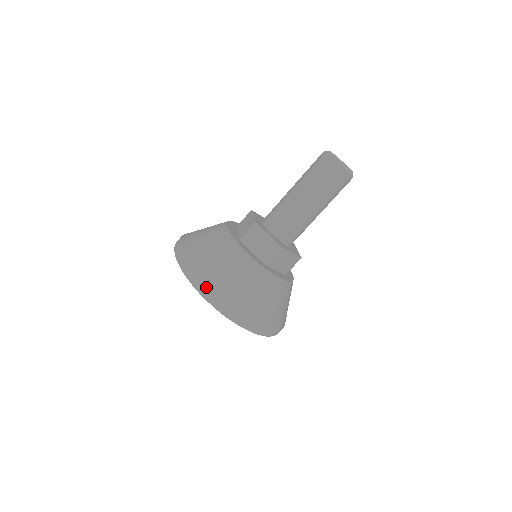
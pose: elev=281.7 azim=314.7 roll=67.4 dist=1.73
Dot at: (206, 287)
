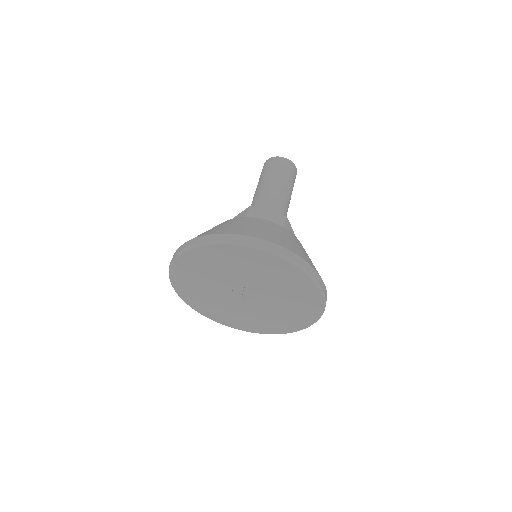
Dot at: (255, 237)
